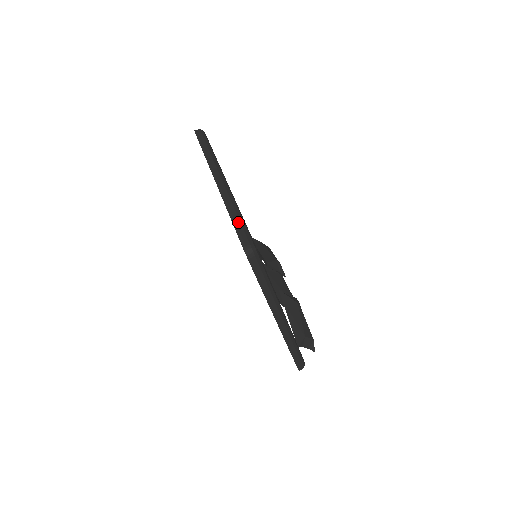
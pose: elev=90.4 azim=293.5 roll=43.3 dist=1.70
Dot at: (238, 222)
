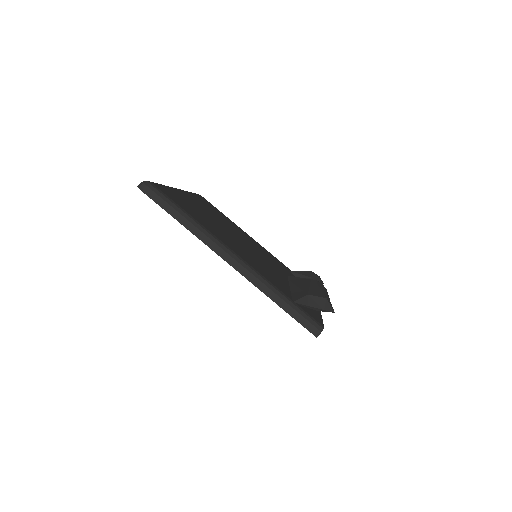
Dot at: occluded
